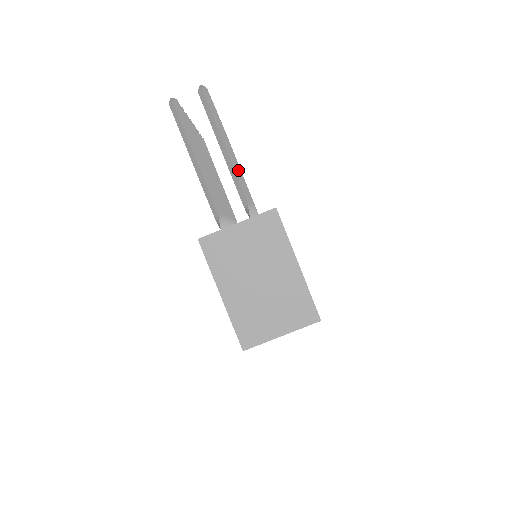
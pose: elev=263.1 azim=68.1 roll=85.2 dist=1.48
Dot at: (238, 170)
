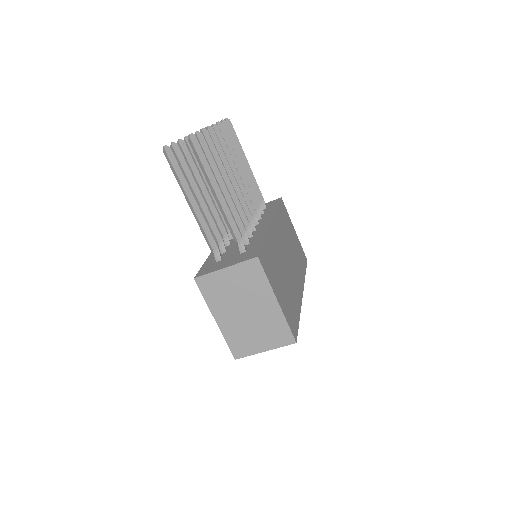
Dot at: (228, 211)
